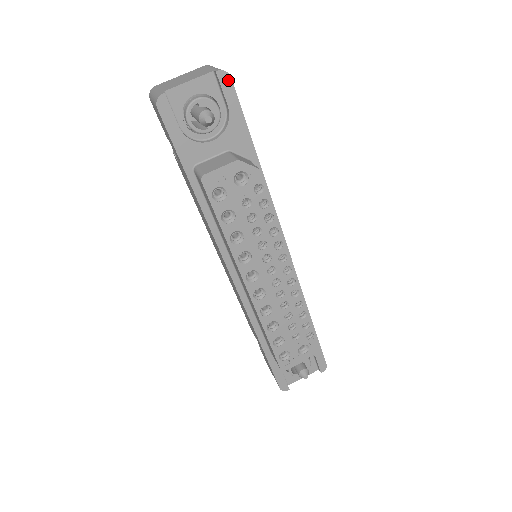
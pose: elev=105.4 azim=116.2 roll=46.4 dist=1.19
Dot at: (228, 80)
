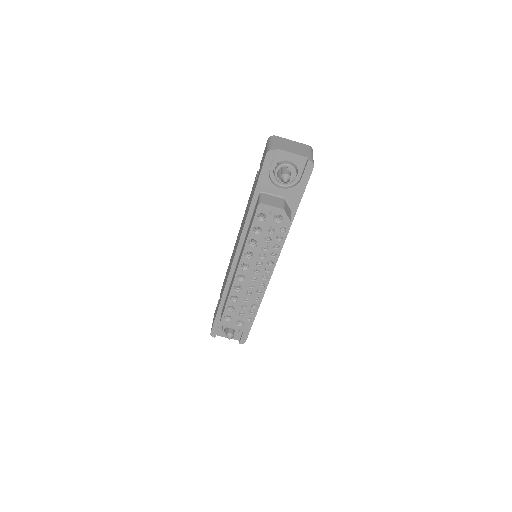
Dot at: (311, 168)
